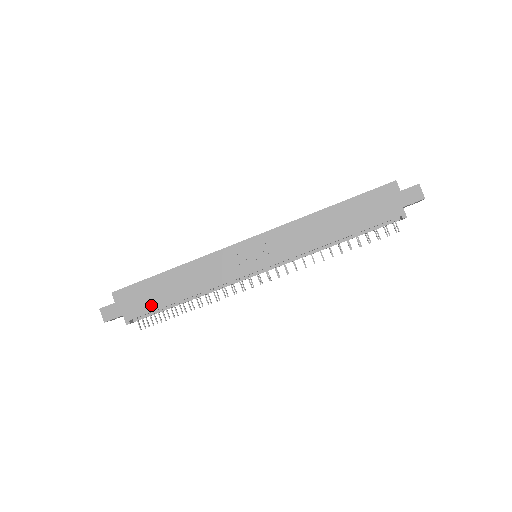
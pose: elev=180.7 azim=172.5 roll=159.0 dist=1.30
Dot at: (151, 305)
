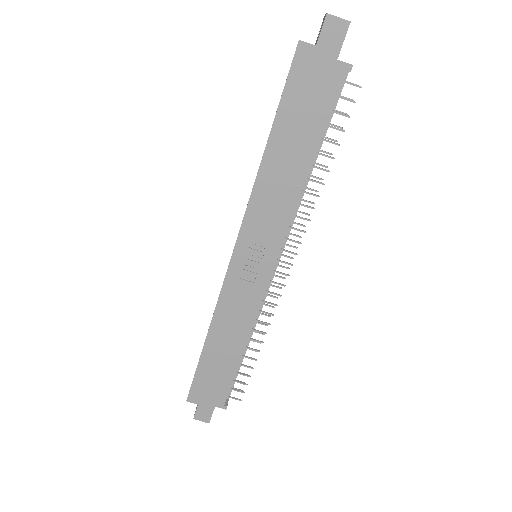
Dot at: (225, 380)
